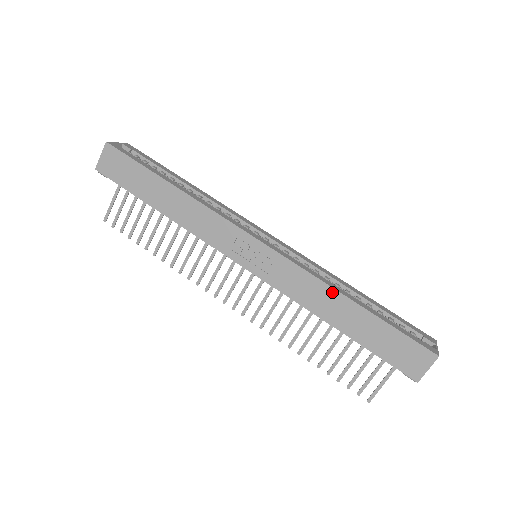
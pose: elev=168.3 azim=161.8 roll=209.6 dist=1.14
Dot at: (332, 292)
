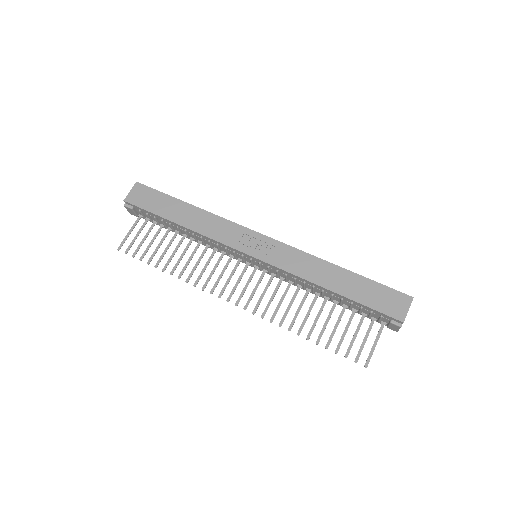
Dot at: (323, 263)
